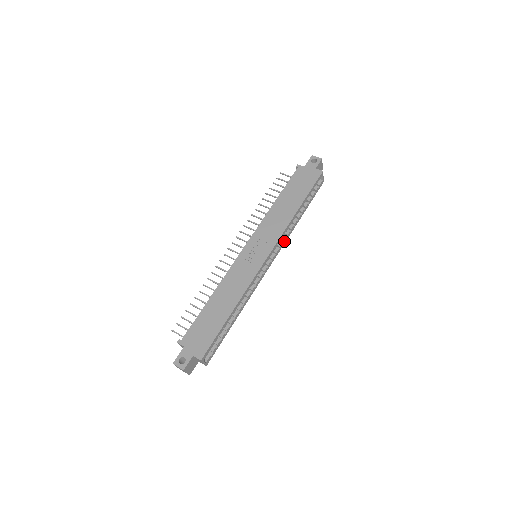
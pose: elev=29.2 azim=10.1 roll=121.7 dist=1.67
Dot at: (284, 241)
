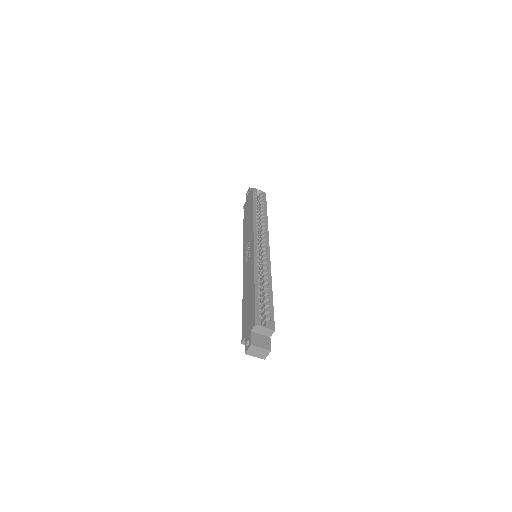
Dot at: (265, 231)
